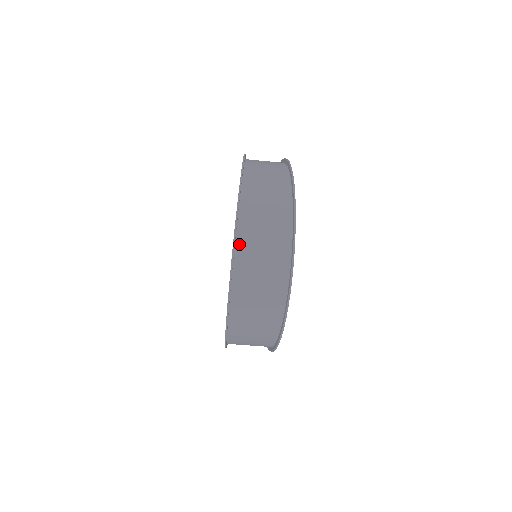
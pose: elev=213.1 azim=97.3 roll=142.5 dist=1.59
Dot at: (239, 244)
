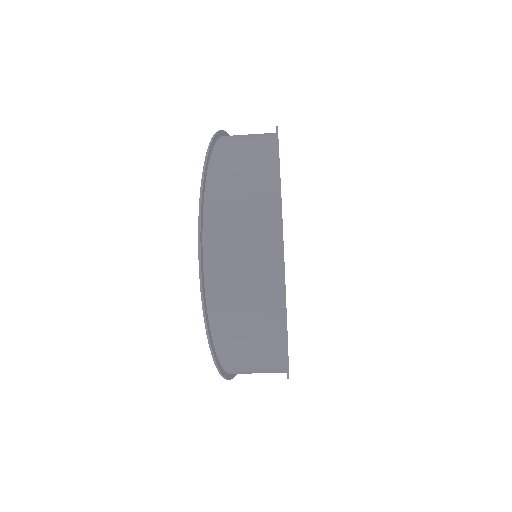
Dot at: (208, 224)
